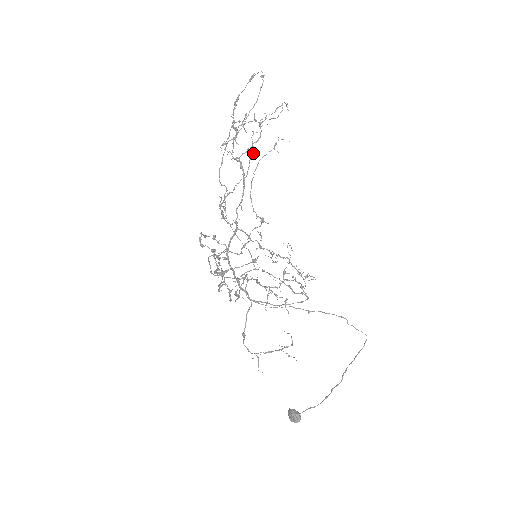
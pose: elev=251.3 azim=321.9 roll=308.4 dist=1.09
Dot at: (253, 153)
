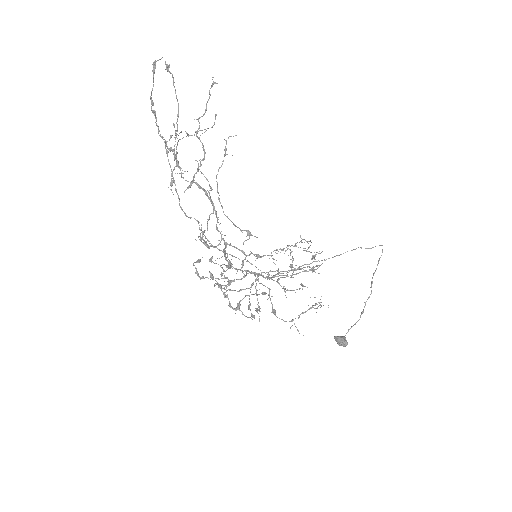
Dot at: (209, 186)
